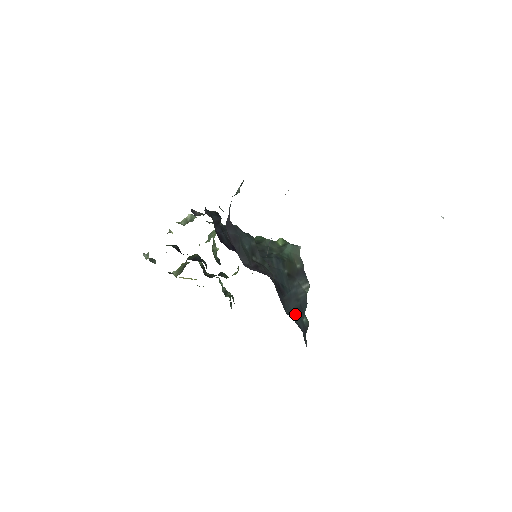
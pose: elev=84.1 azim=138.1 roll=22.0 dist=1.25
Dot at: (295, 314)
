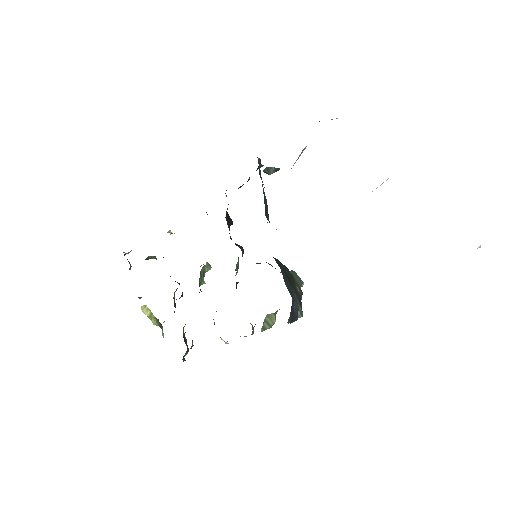
Dot at: occluded
